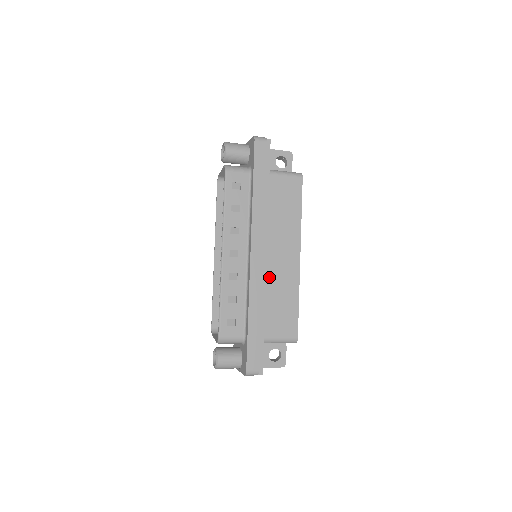
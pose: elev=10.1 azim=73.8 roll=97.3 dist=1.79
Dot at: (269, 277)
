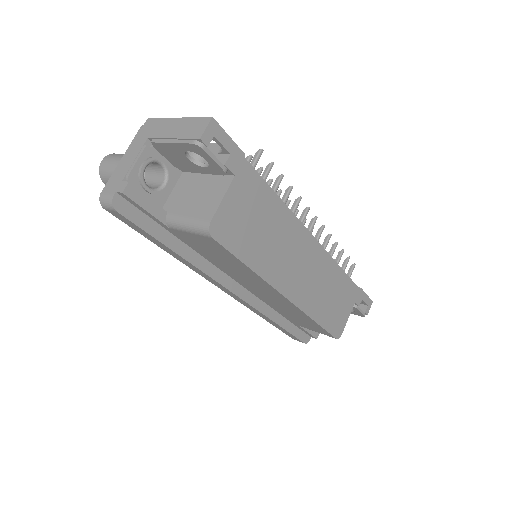
Dot at: (266, 299)
